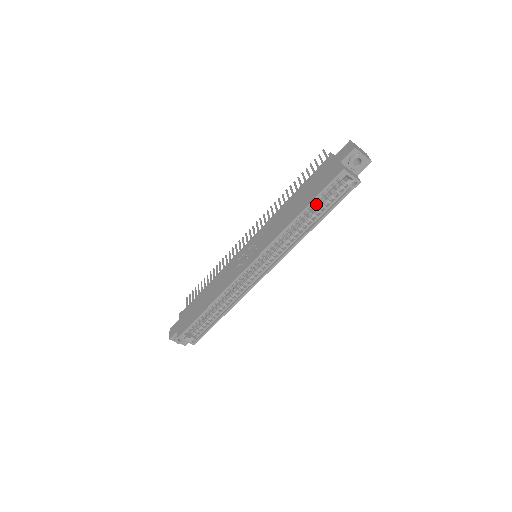
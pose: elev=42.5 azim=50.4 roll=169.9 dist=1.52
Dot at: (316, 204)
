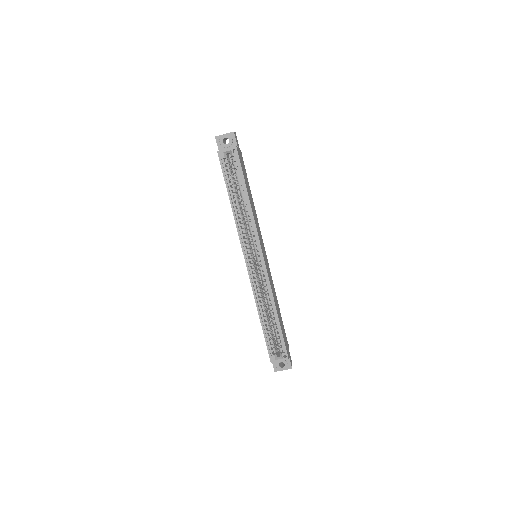
Dot at: occluded
